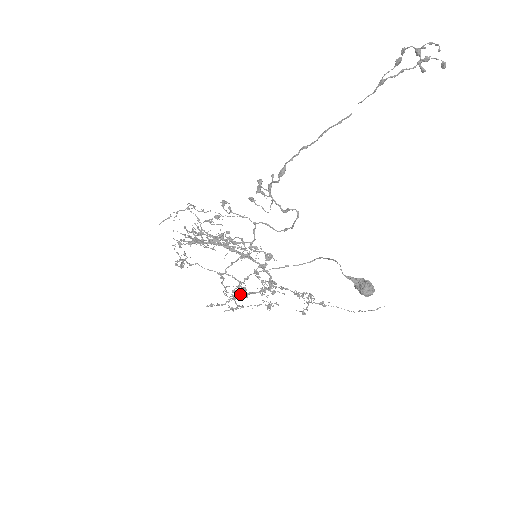
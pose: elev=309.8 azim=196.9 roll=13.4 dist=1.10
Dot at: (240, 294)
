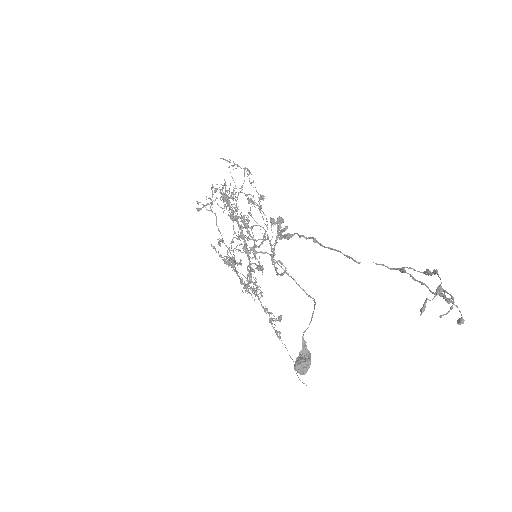
Dot at: occluded
